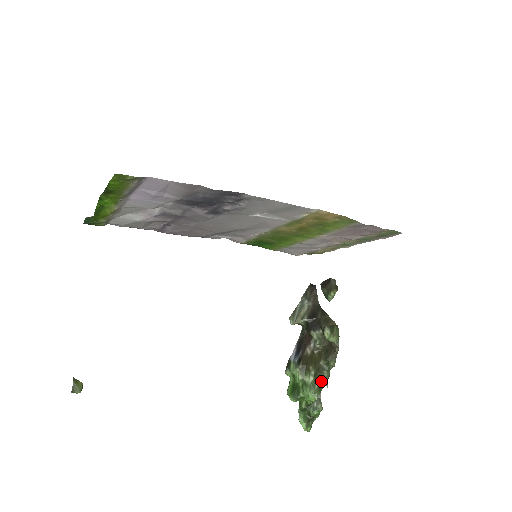
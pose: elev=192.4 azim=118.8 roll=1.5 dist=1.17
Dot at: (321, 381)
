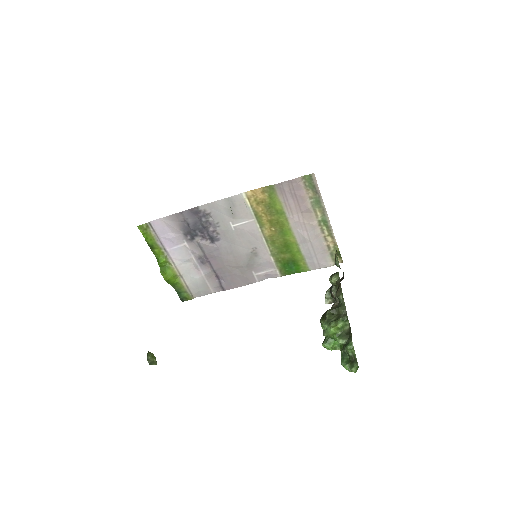
Dot at: (339, 316)
